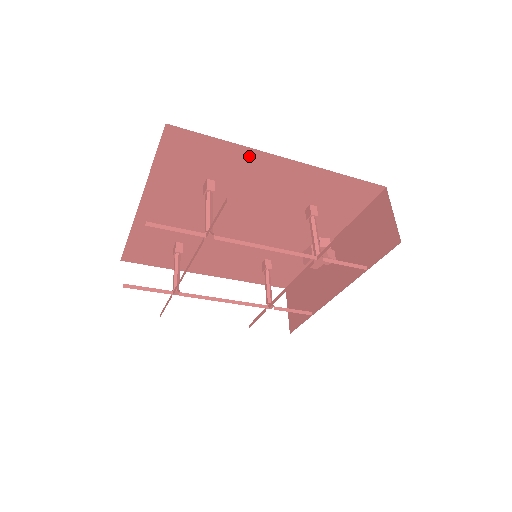
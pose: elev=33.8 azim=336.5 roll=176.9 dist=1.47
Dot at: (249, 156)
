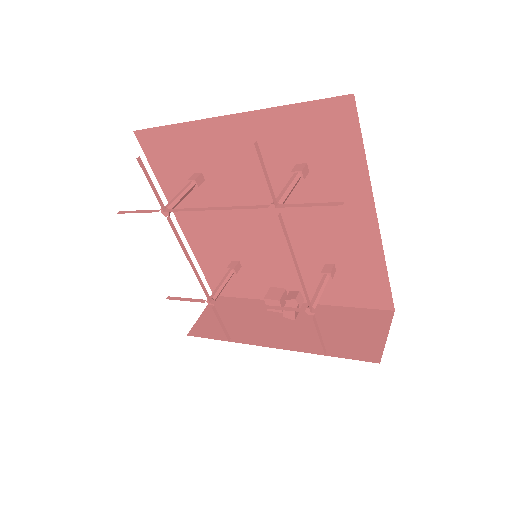
Dot at: (360, 187)
